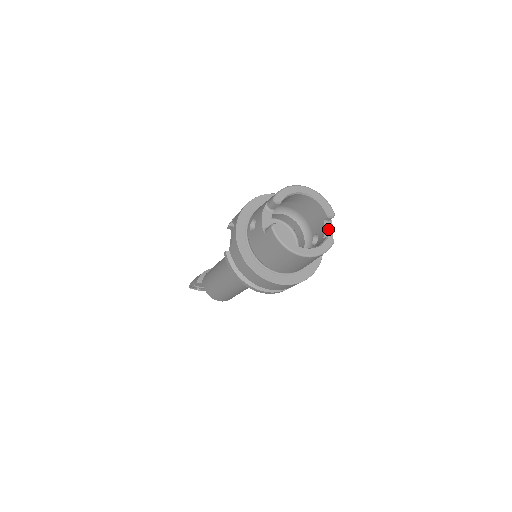
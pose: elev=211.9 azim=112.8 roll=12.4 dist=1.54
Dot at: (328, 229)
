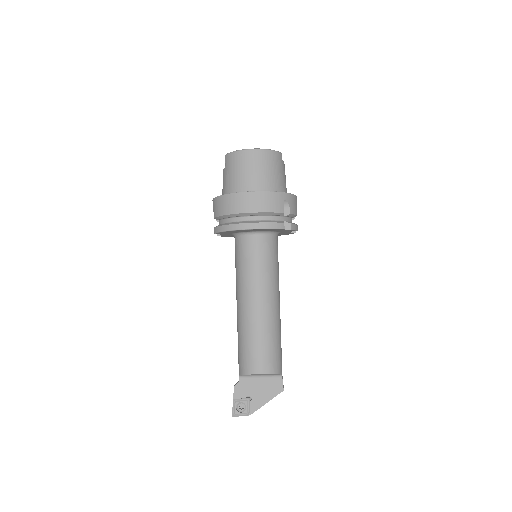
Dot at: occluded
